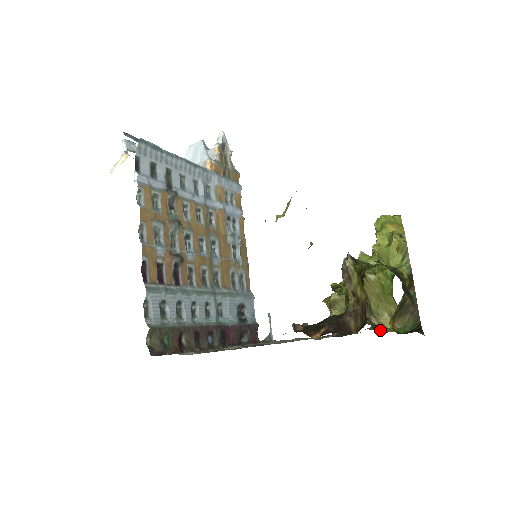
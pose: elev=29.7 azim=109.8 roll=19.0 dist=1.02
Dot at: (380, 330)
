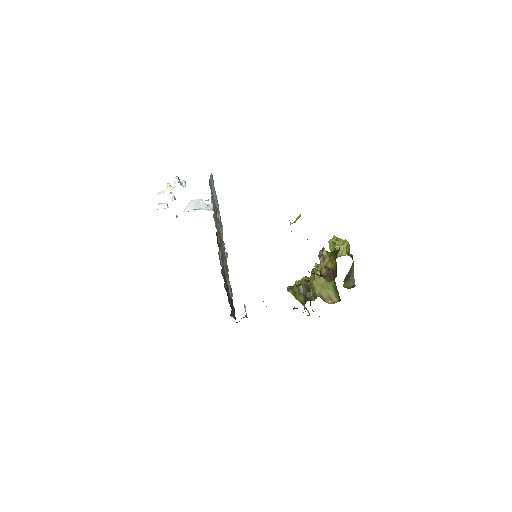
Dot at: occluded
